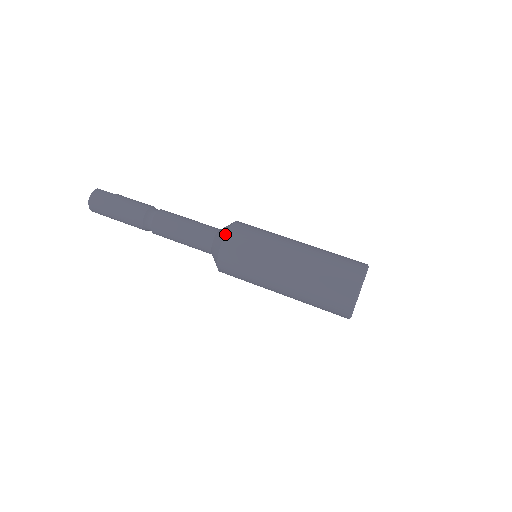
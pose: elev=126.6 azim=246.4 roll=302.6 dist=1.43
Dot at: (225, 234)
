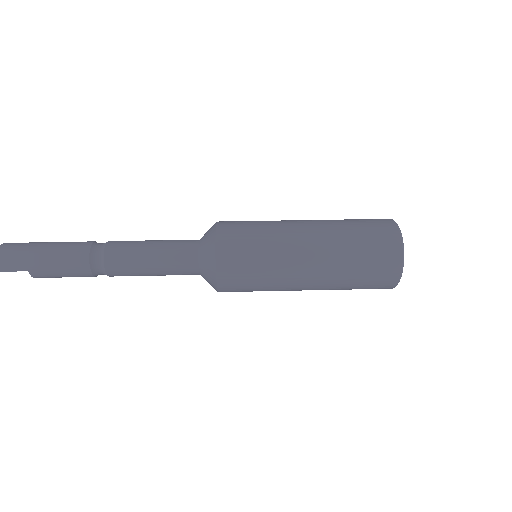
Dot at: occluded
